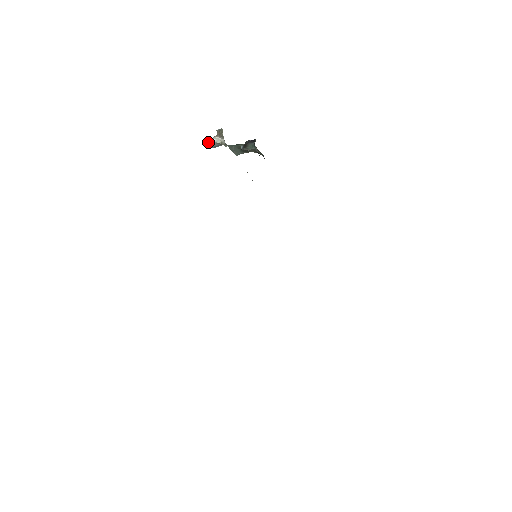
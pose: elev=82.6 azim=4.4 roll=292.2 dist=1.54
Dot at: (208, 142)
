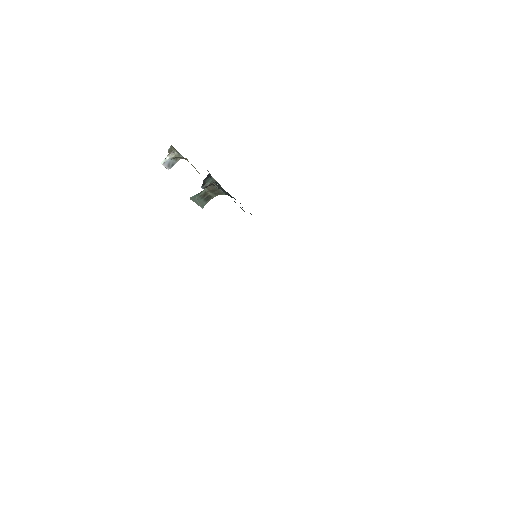
Dot at: (164, 162)
